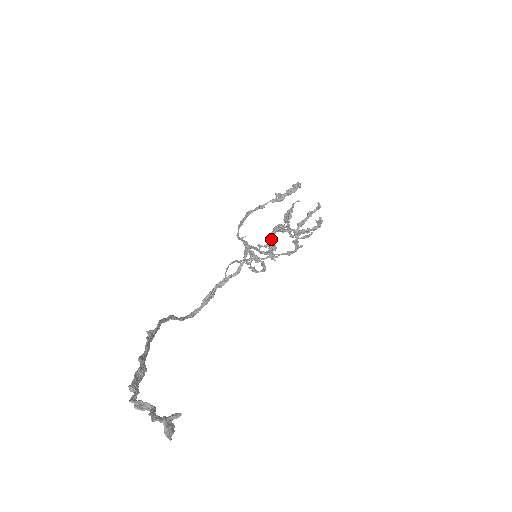
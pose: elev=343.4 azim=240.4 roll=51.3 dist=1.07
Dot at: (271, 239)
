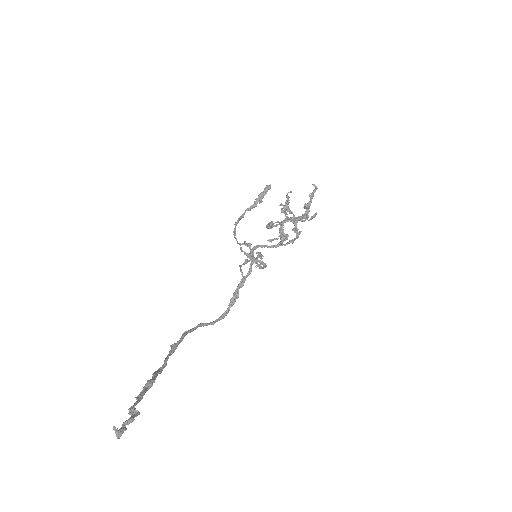
Dot at: (281, 230)
